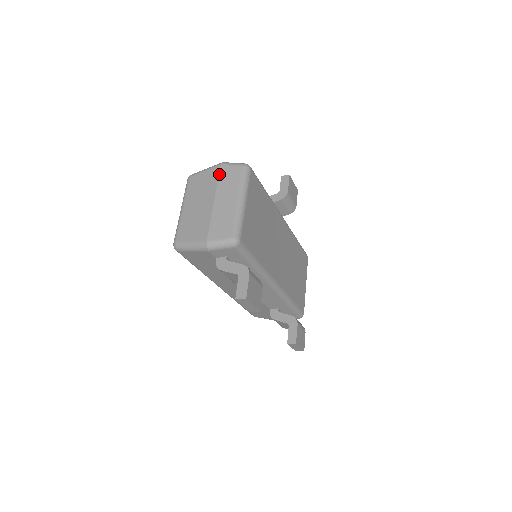
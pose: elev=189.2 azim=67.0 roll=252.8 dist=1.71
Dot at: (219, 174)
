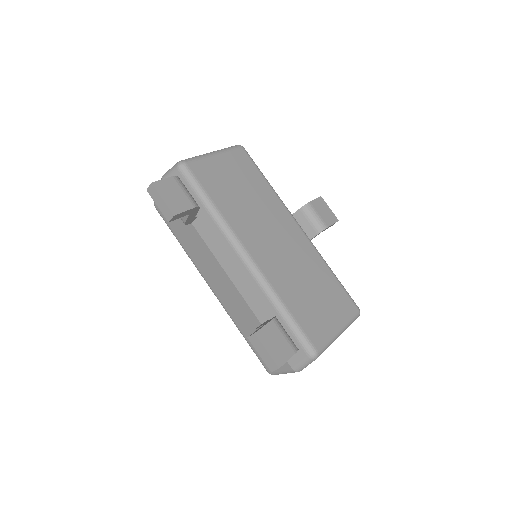
Dot at: occluded
